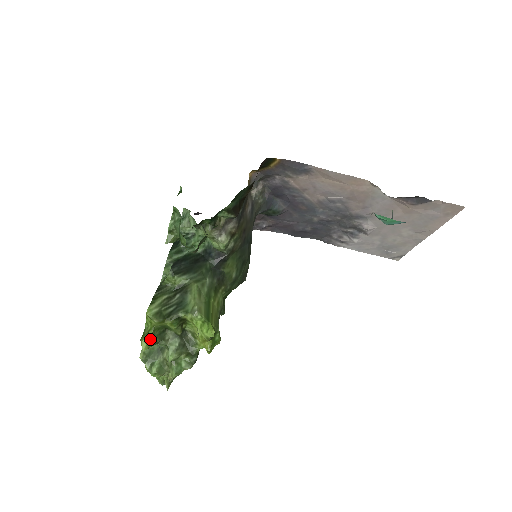
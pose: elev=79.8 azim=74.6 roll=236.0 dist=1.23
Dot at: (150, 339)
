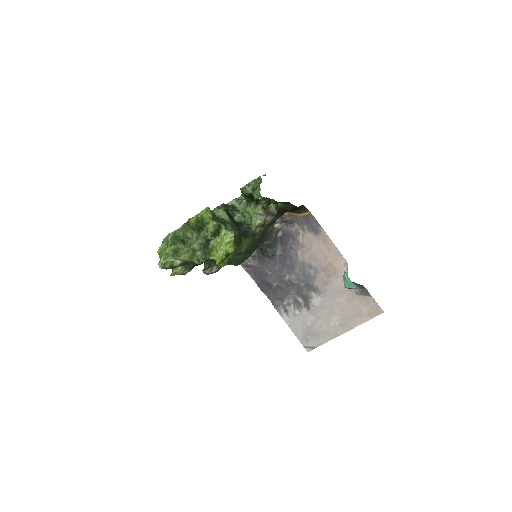
Dot at: (197, 221)
